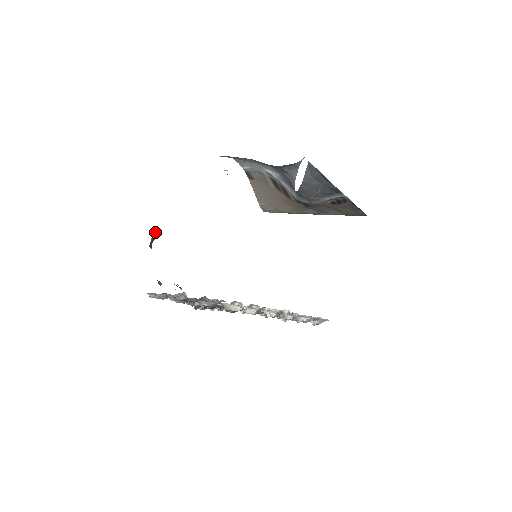
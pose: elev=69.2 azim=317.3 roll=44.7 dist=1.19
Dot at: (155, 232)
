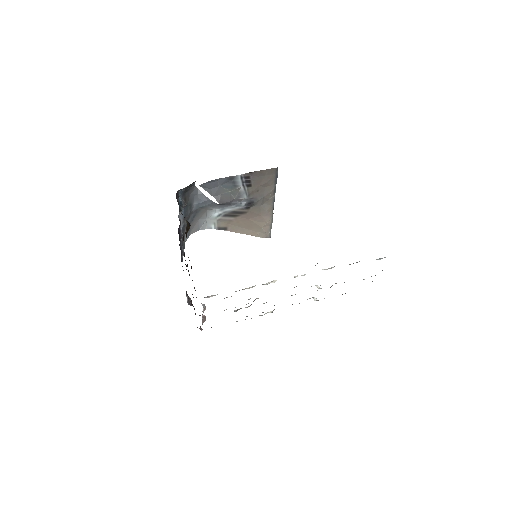
Dot at: (188, 297)
